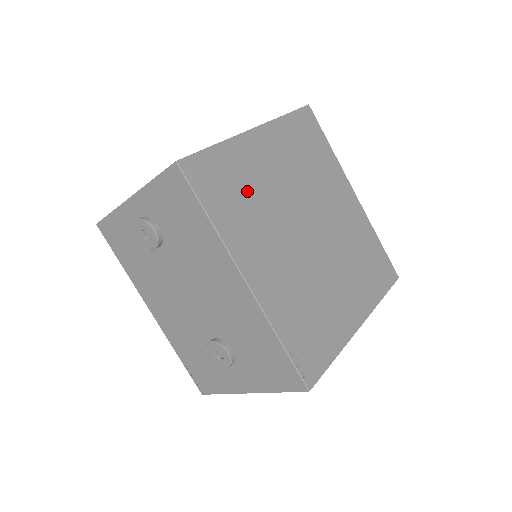
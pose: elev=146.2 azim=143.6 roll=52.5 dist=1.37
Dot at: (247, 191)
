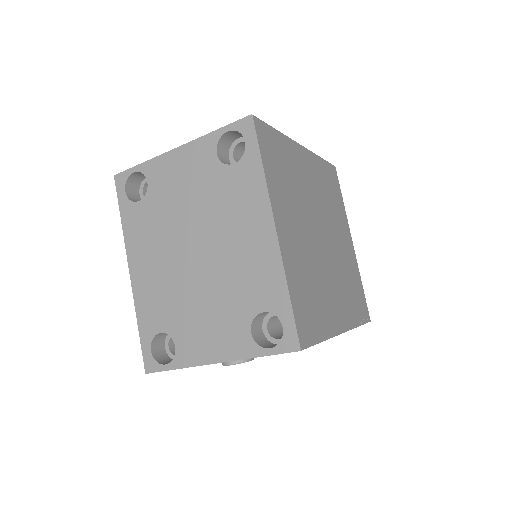
Dot at: (309, 284)
